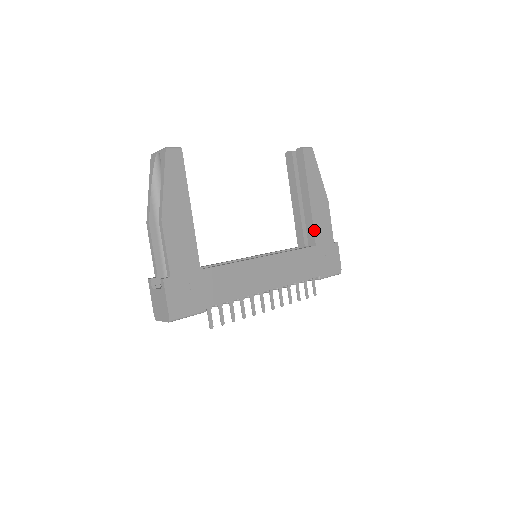
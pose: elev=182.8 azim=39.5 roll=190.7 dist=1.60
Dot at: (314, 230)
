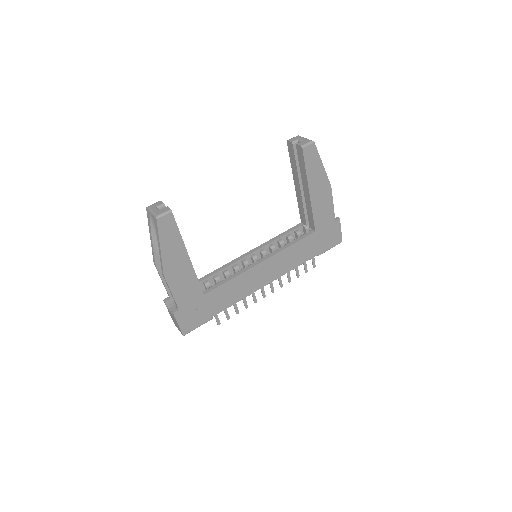
Dot at: (314, 219)
